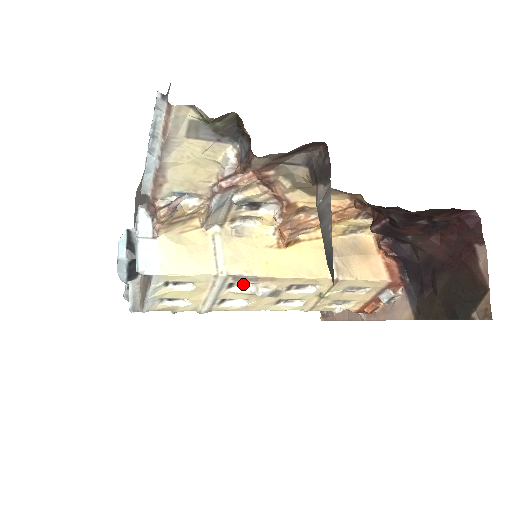
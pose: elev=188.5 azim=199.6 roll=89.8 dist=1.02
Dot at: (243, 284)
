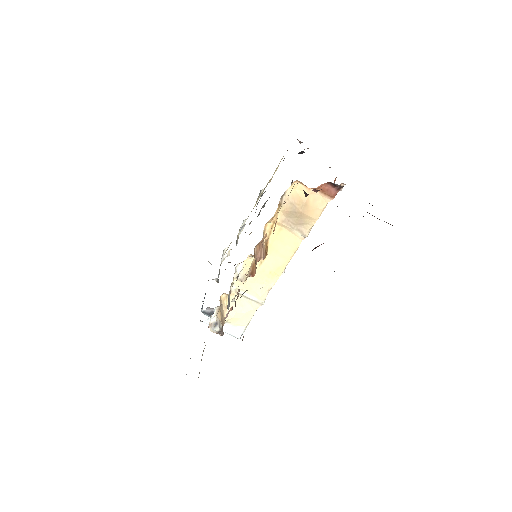
Dot at: occluded
